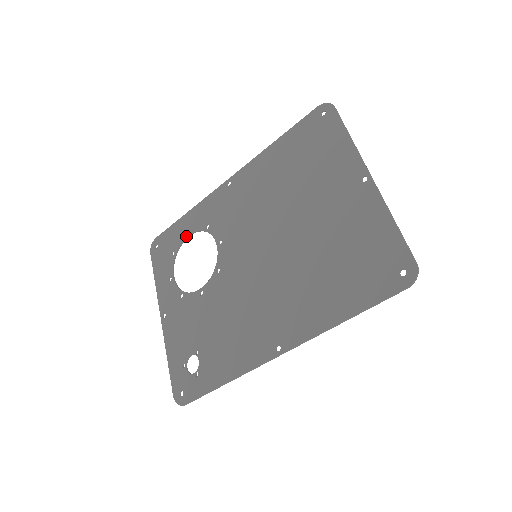
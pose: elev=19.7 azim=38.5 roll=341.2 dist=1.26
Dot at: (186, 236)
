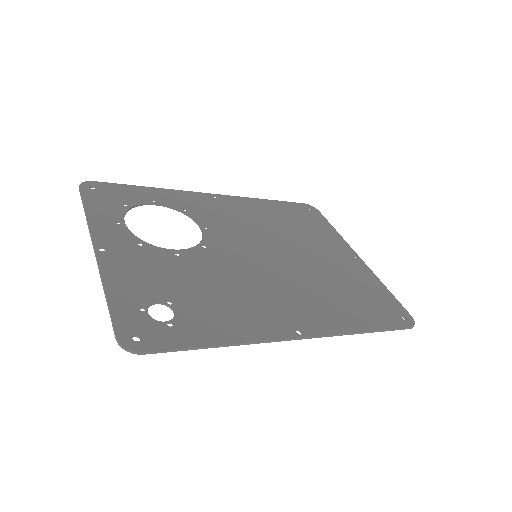
Dot at: (151, 202)
